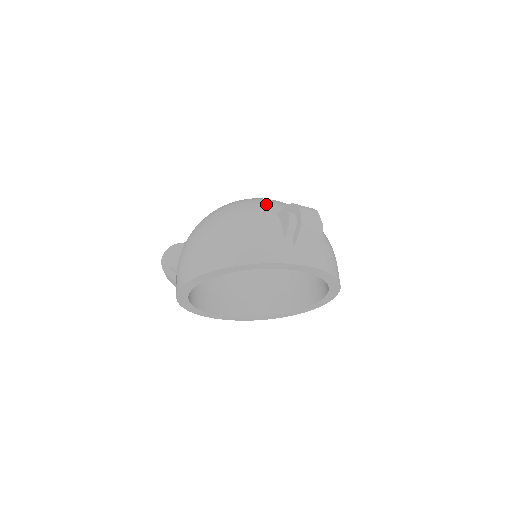
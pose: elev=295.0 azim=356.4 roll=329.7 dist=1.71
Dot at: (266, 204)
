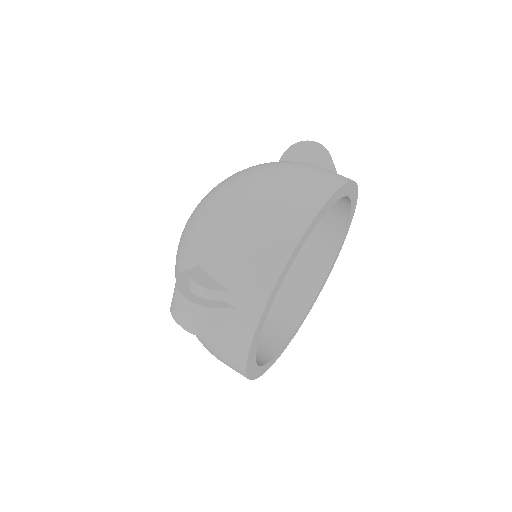
Dot at: occluded
